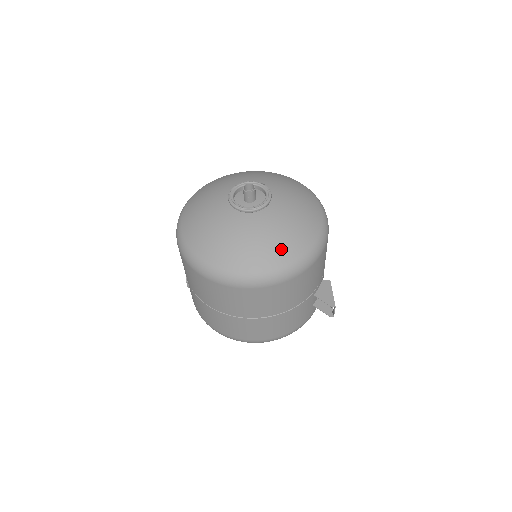
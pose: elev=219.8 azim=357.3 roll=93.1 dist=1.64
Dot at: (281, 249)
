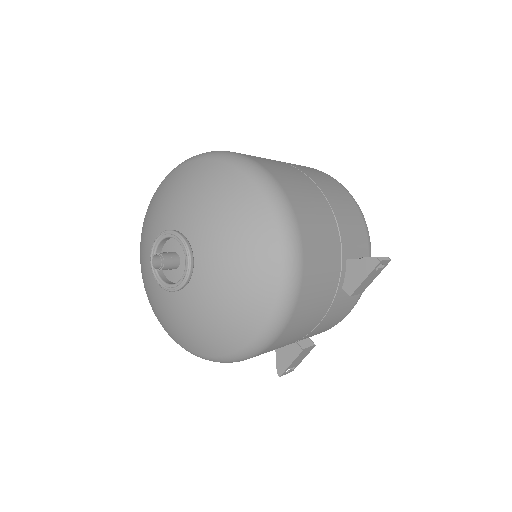
Dot at: (178, 335)
